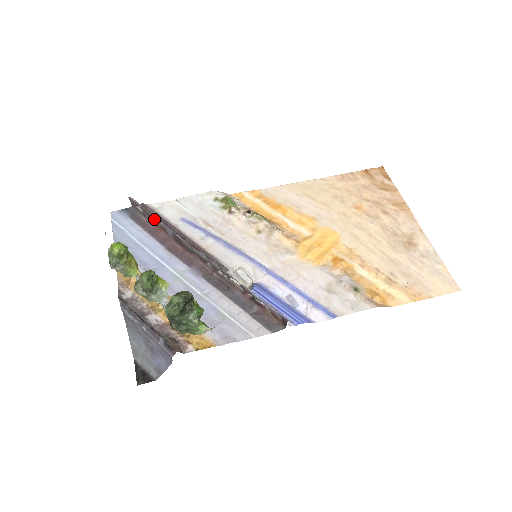
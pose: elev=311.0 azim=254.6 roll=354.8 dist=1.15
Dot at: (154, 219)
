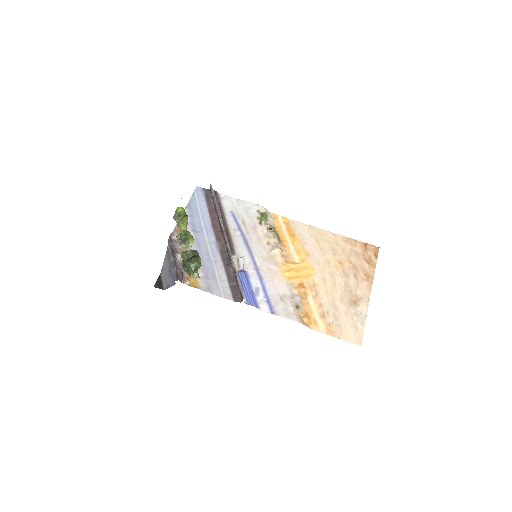
Dot at: (215, 204)
